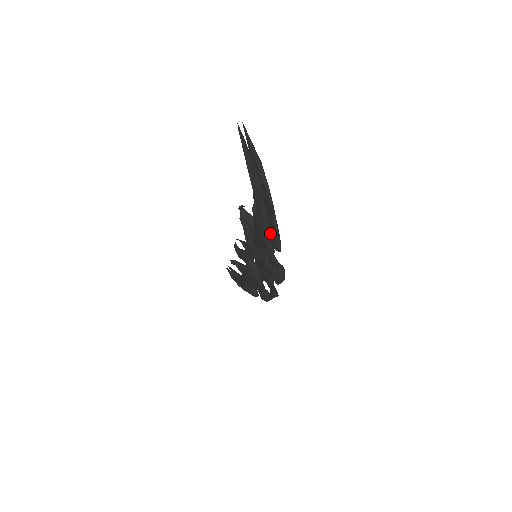
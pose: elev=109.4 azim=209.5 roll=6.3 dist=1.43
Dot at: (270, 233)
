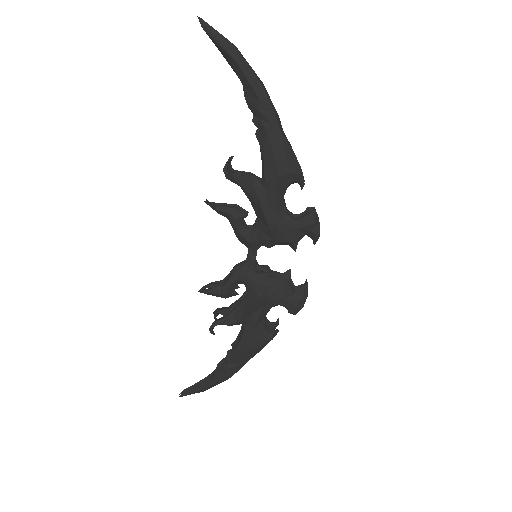
Dot at: occluded
